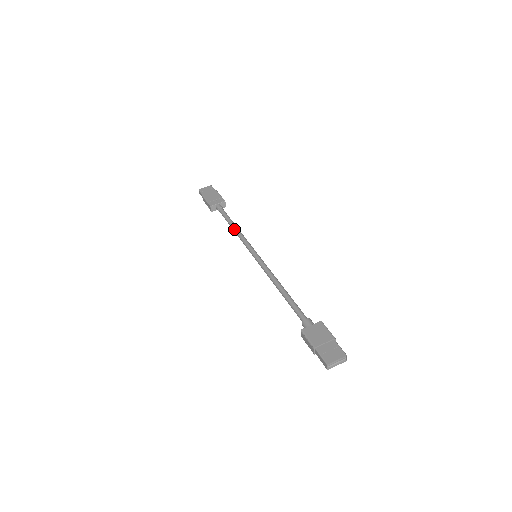
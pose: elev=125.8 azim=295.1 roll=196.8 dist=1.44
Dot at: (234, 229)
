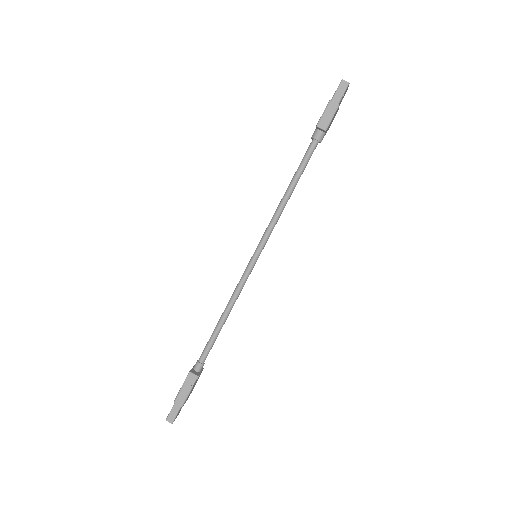
Dot at: (224, 312)
